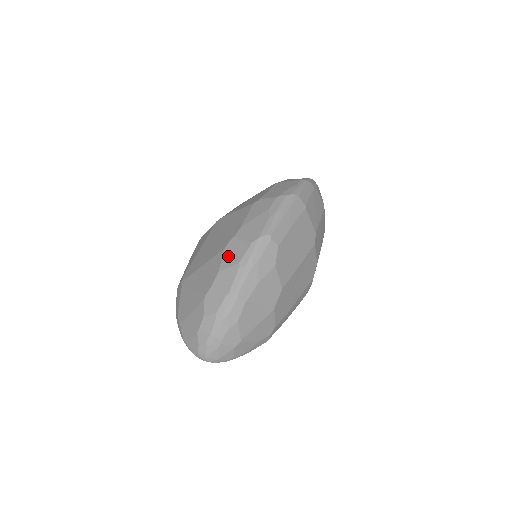
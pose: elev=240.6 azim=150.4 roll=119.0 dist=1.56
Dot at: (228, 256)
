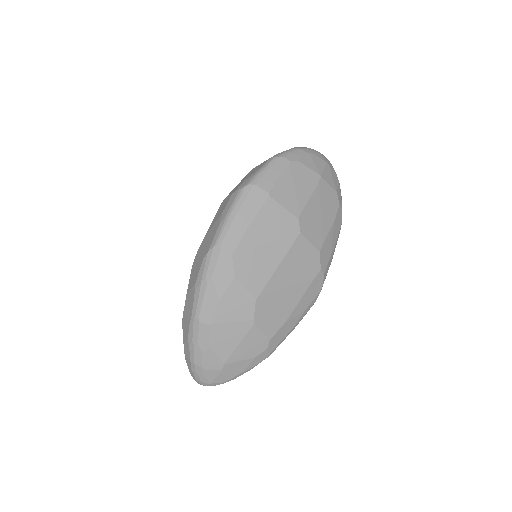
Dot at: (192, 275)
